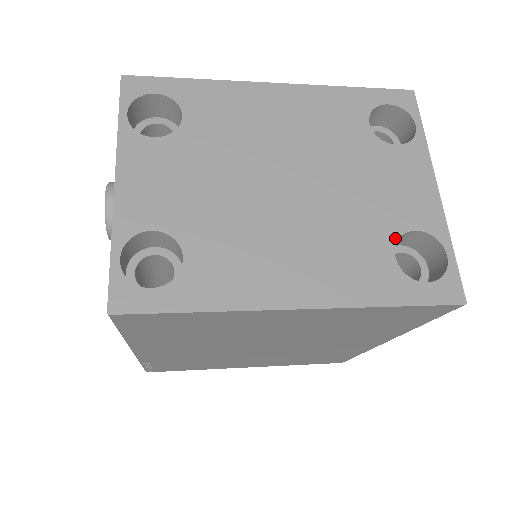
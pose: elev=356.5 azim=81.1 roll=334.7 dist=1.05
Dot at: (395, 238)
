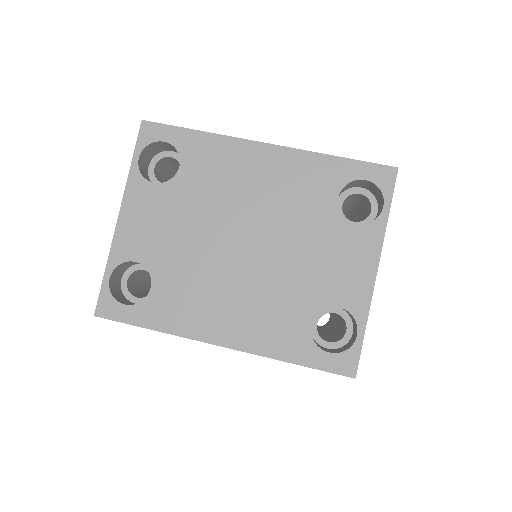
Dot at: (318, 309)
